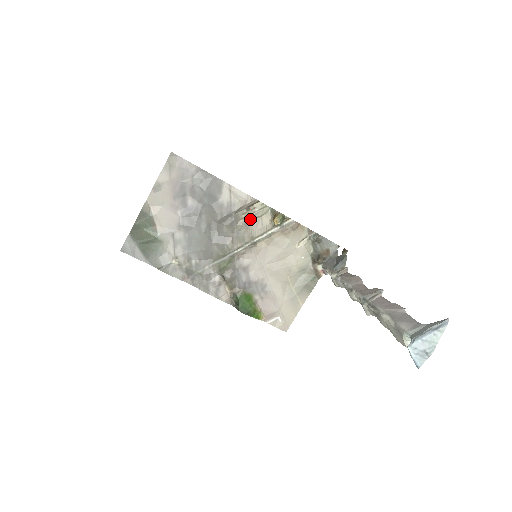
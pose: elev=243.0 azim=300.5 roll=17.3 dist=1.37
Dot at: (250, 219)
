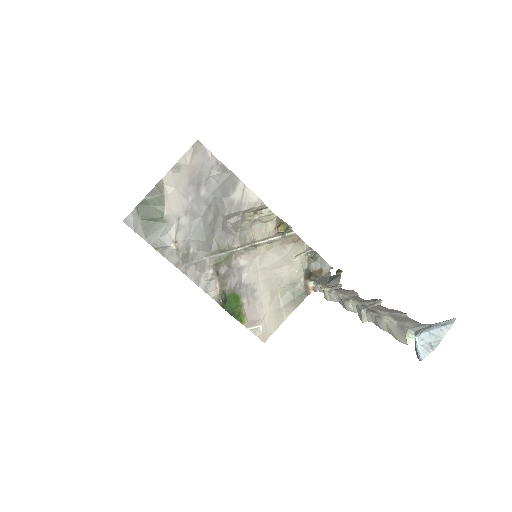
Dot at: (255, 222)
